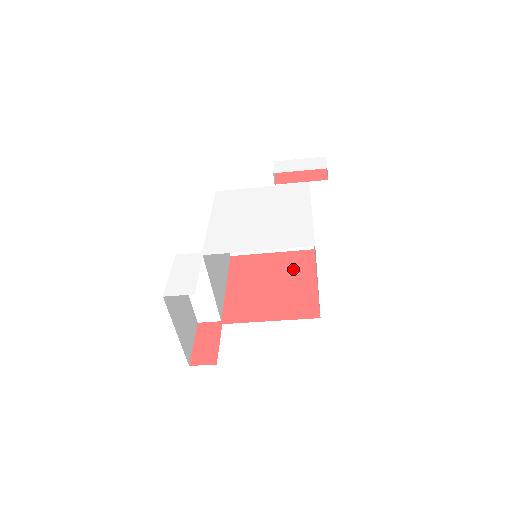
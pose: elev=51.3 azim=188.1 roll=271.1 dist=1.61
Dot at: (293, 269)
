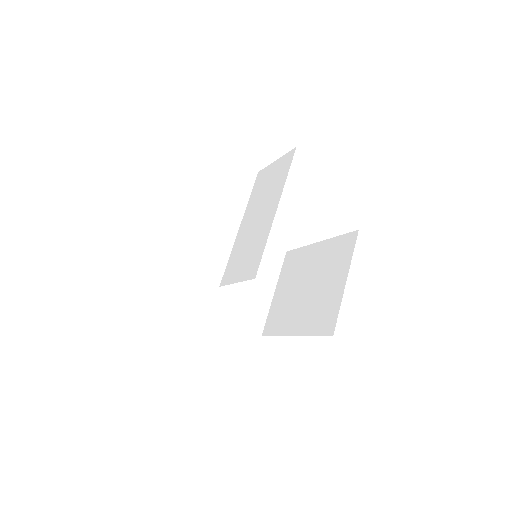
Dot at: occluded
